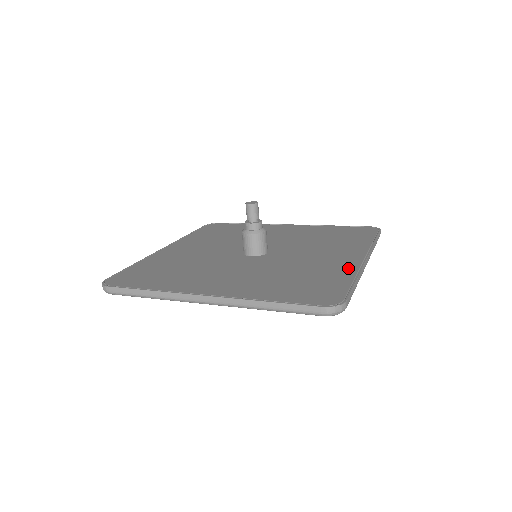
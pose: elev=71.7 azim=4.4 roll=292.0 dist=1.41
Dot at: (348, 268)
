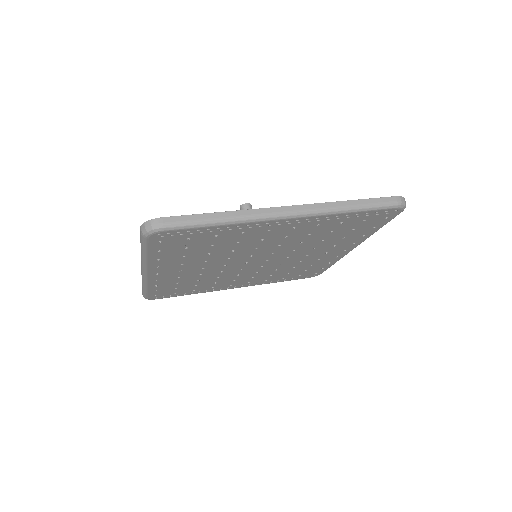
Dot at: occluded
